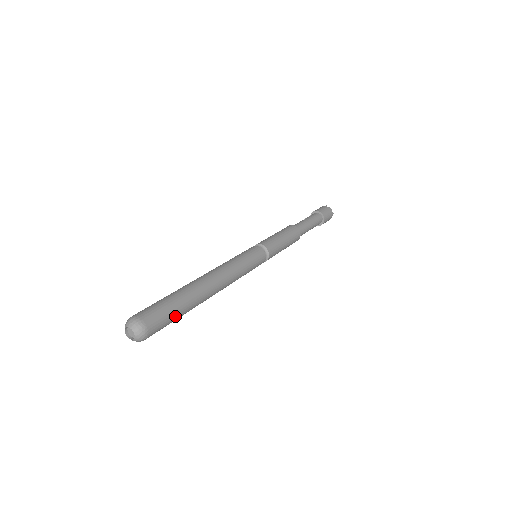
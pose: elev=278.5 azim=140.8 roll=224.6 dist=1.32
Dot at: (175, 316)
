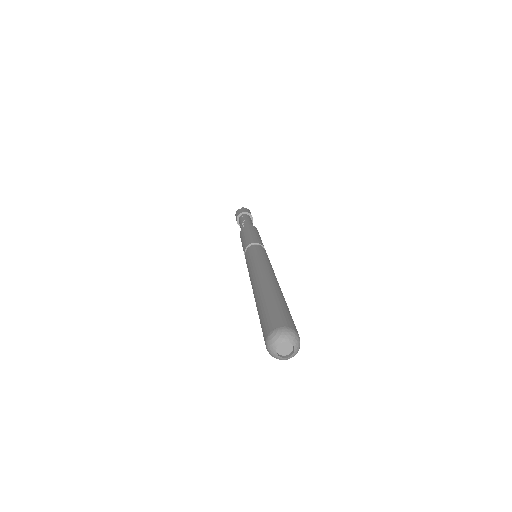
Dot at: occluded
